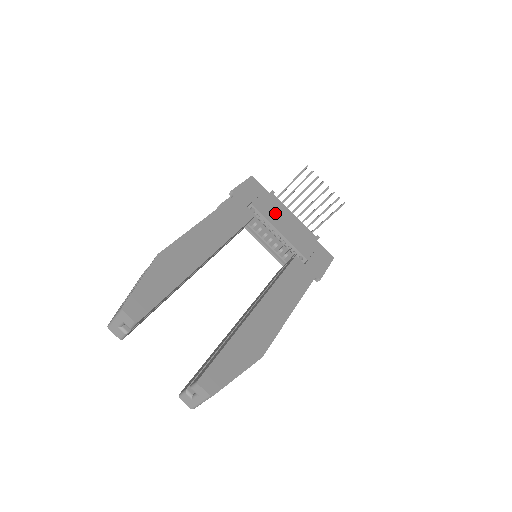
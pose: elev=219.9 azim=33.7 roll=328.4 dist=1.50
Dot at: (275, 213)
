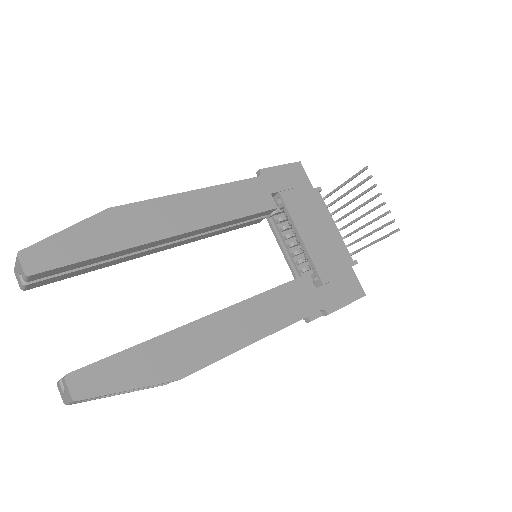
Dot at: (308, 214)
